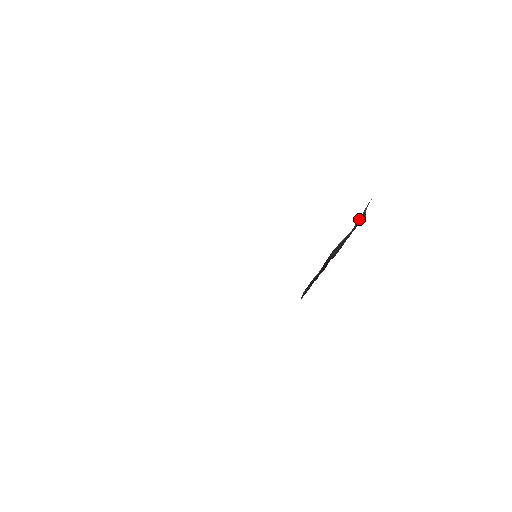
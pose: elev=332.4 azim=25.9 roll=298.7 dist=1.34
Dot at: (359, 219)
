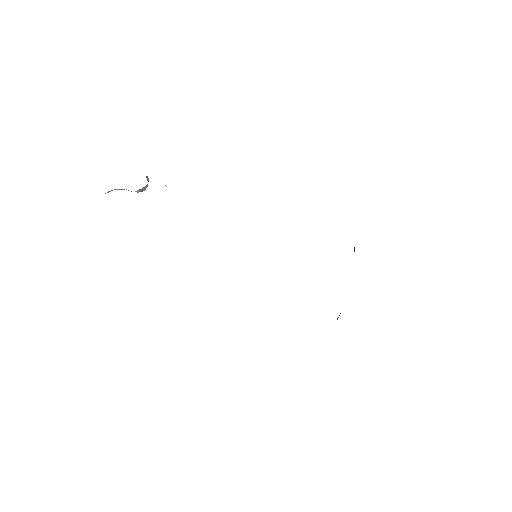
Dot at: occluded
